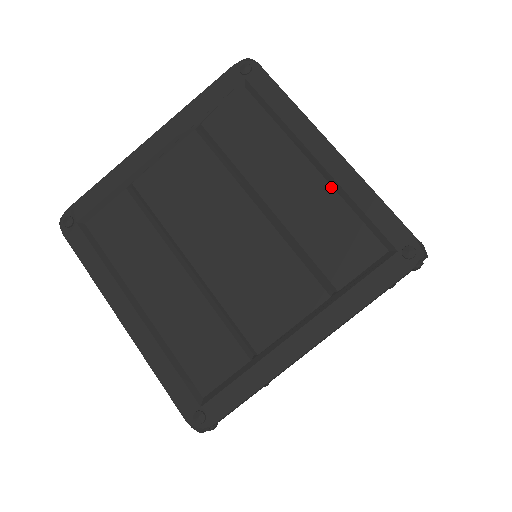
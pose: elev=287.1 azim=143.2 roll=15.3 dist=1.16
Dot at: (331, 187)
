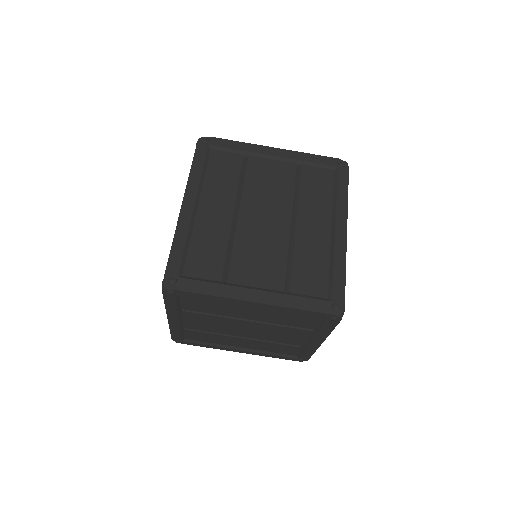
Dot at: (271, 310)
